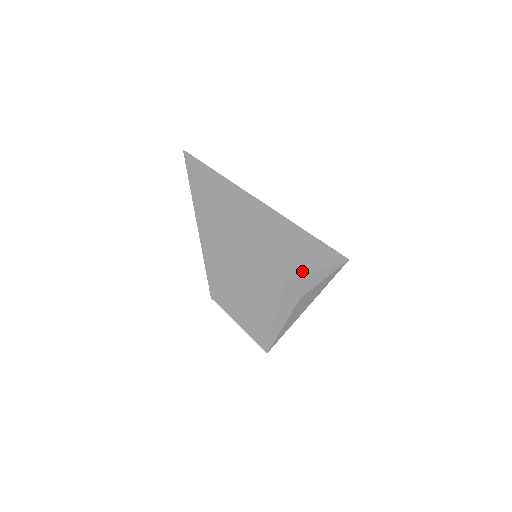
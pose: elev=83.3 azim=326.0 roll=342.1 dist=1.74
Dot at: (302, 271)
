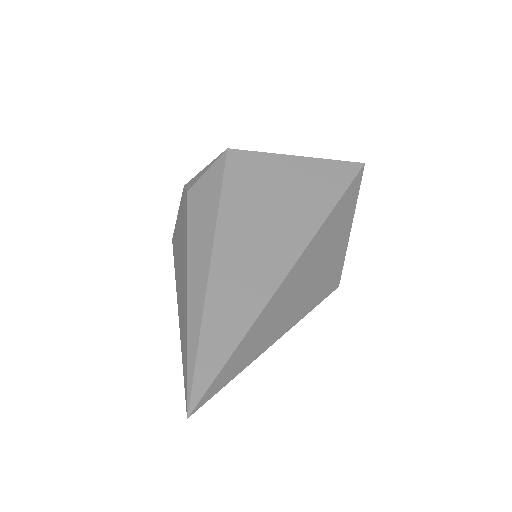
Dot at: (343, 254)
